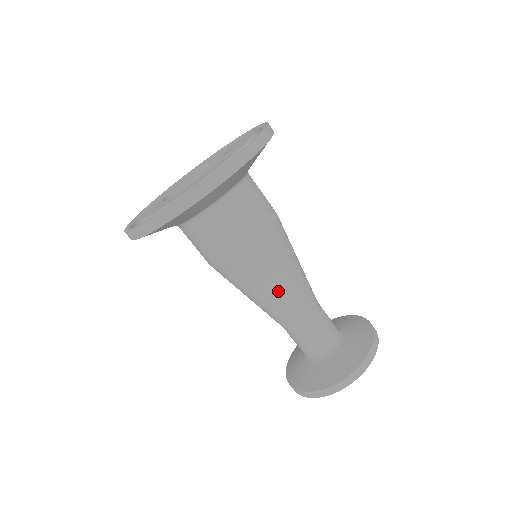
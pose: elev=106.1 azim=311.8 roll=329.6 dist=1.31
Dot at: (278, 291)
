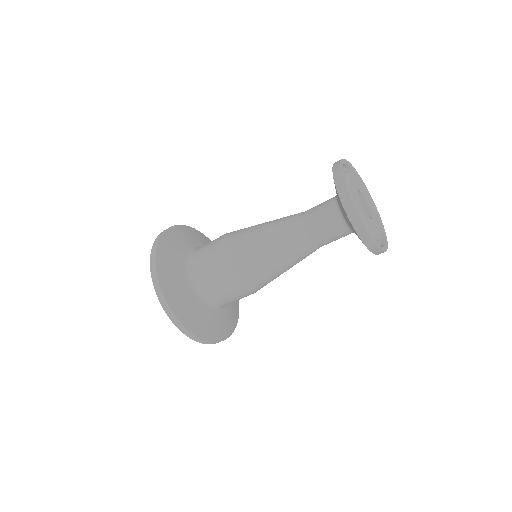
Dot at: (263, 225)
